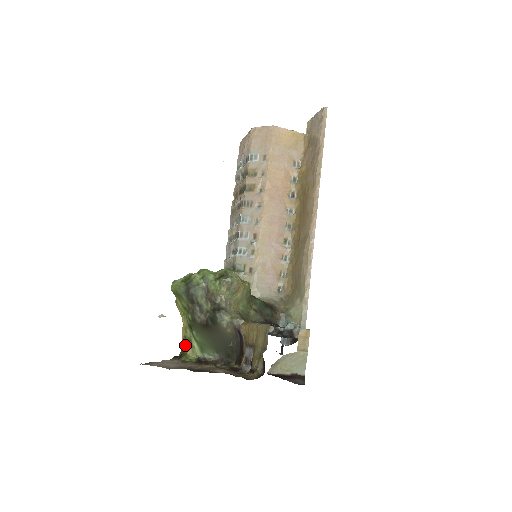
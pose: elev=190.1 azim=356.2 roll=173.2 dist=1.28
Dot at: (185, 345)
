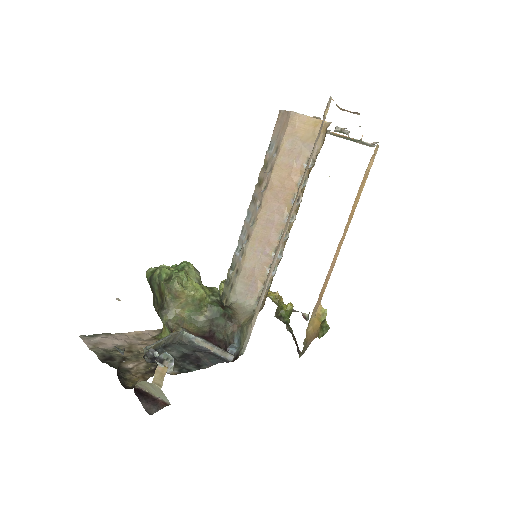
Dot at: (163, 323)
